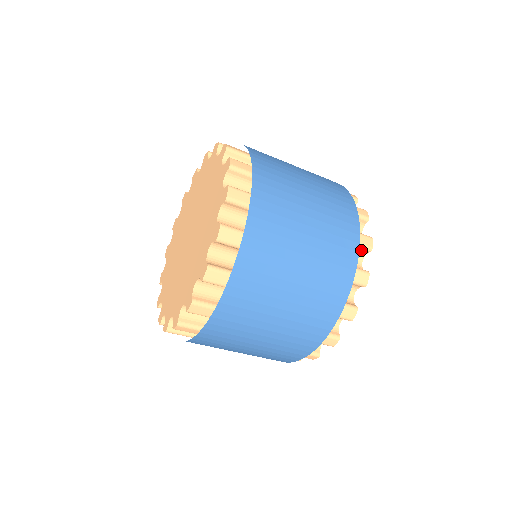
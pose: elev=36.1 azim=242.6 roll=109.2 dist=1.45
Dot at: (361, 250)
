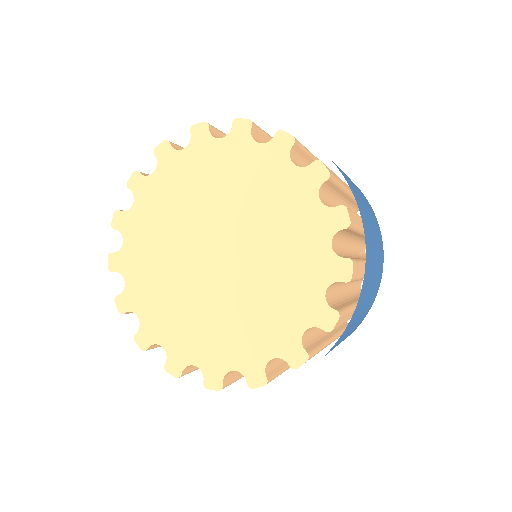
Dot at: occluded
